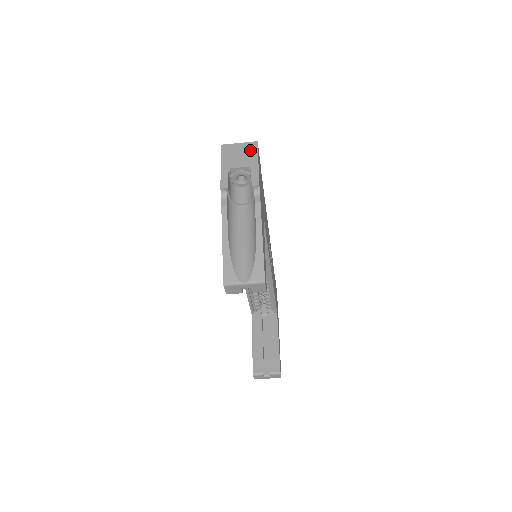
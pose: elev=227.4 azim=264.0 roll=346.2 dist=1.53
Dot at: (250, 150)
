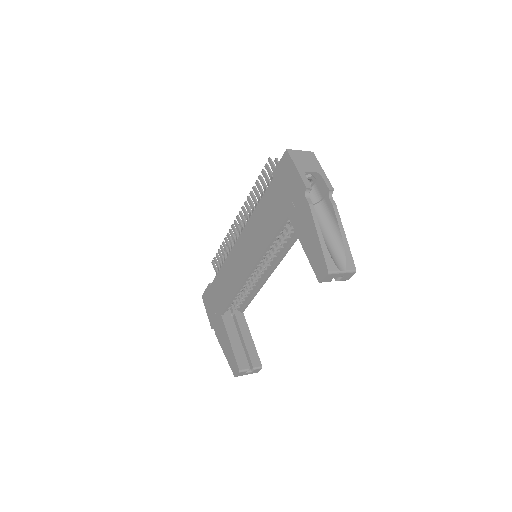
Dot at: (312, 158)
